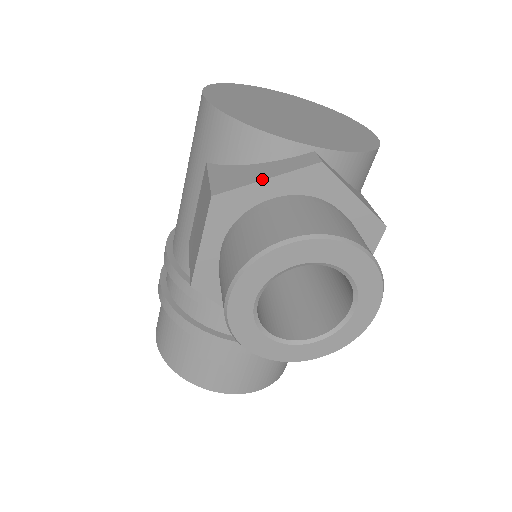
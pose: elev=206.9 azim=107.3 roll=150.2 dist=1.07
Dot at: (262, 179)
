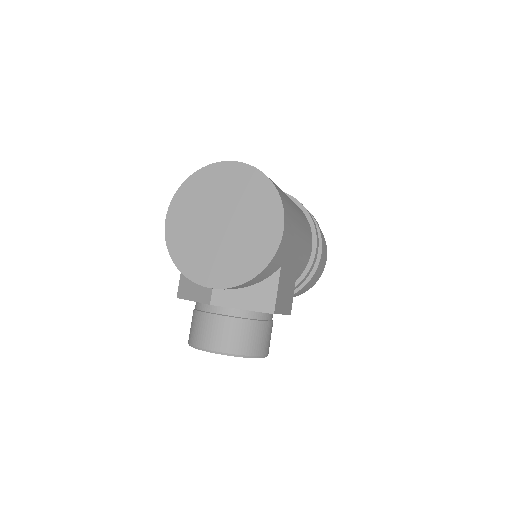
Dot at: (191, 300)
